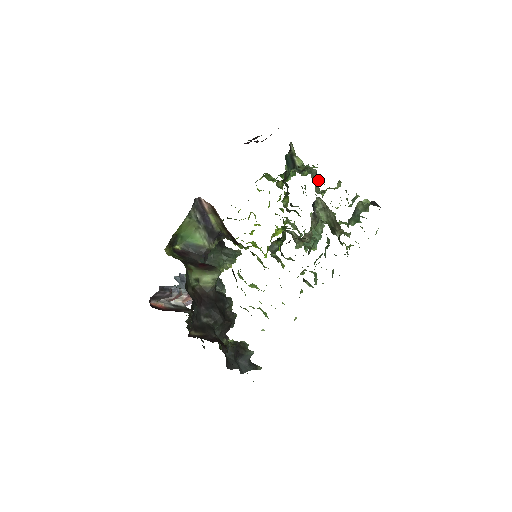
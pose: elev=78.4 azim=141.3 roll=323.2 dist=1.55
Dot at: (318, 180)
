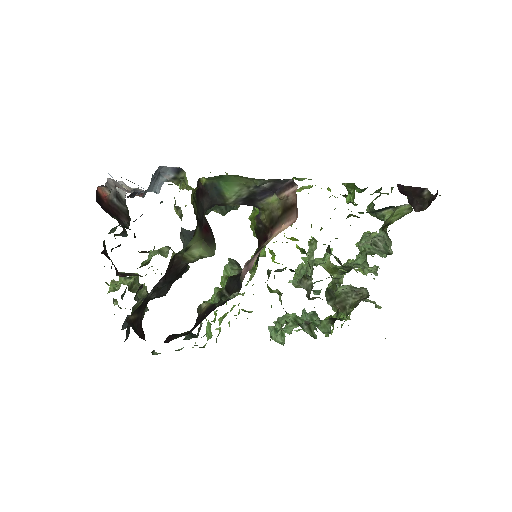
Dot at: occluded
